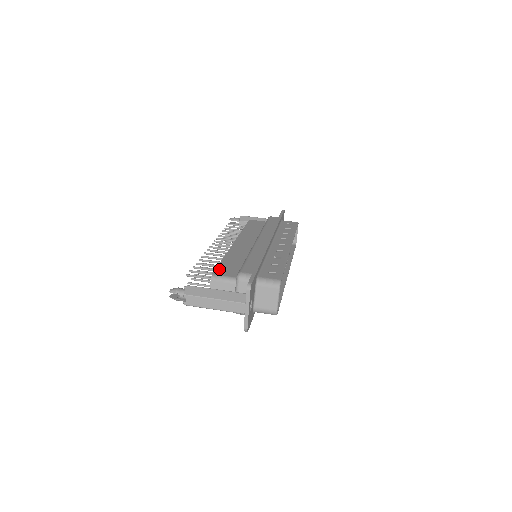
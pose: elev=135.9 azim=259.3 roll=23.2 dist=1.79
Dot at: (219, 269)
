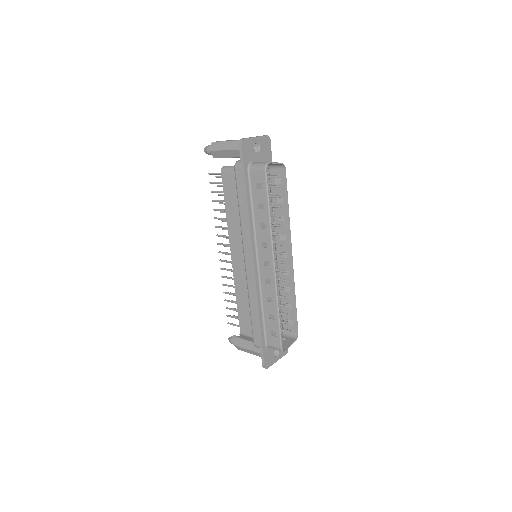
Dot at: occluded
